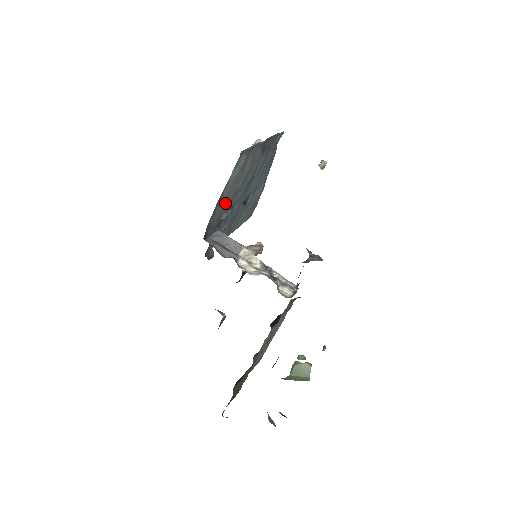
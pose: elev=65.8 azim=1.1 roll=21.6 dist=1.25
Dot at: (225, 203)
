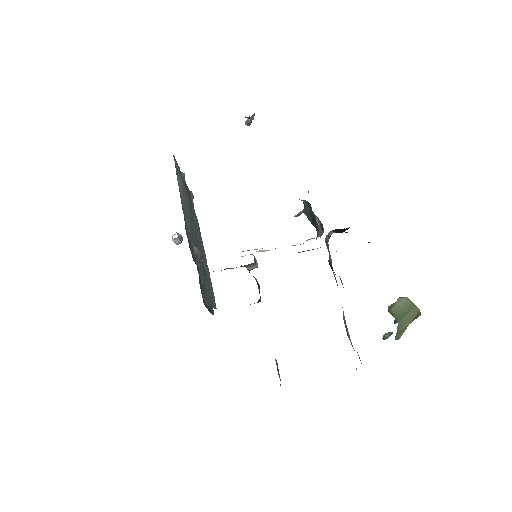
Dot at: (188, 227)
